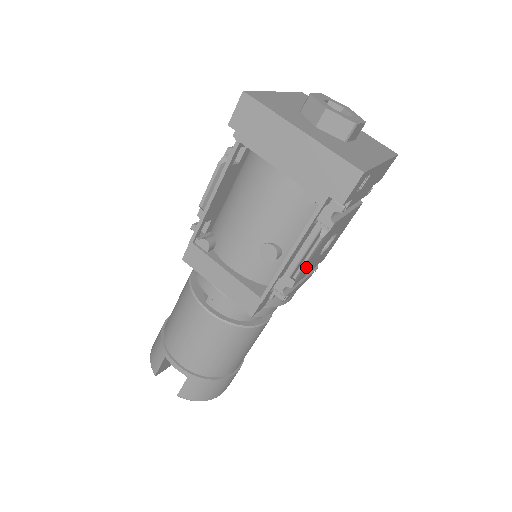
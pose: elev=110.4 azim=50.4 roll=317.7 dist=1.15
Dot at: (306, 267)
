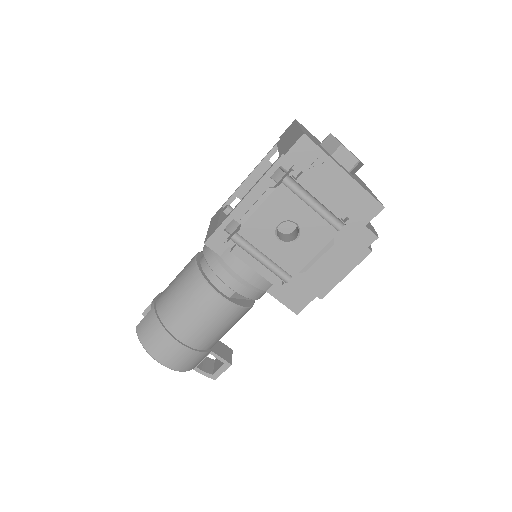
Dot at: (255, 221)
